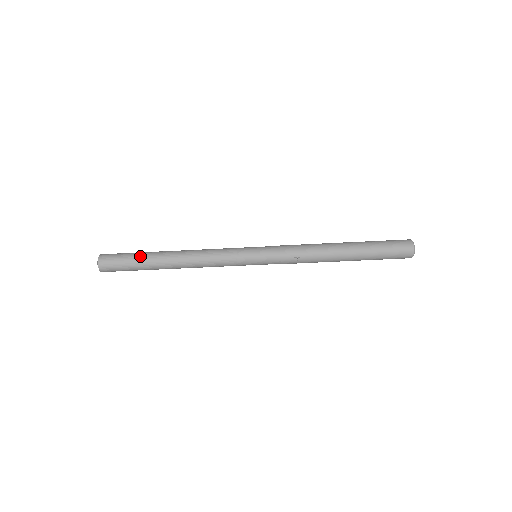
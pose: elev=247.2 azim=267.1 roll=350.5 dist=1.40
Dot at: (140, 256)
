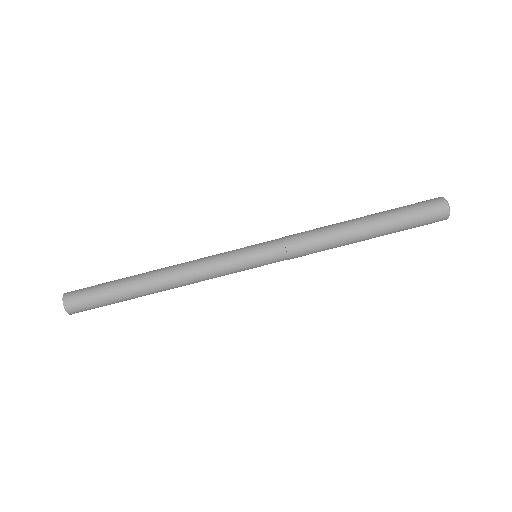
Dot at: (114, 289)
